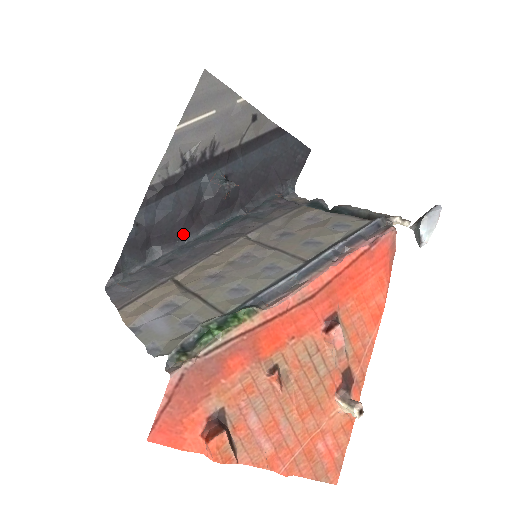
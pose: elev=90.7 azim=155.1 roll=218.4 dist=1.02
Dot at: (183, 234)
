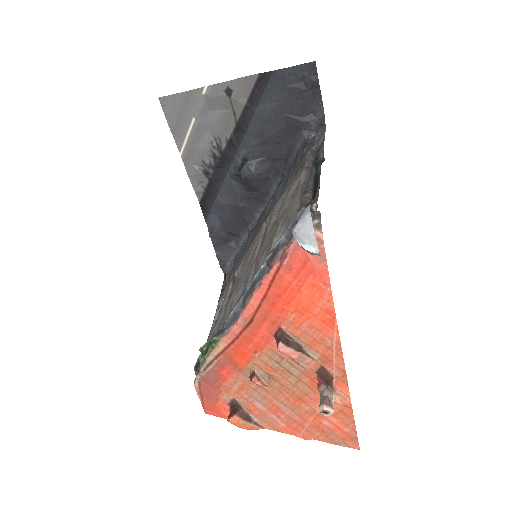
Dot at: (249, 218)
